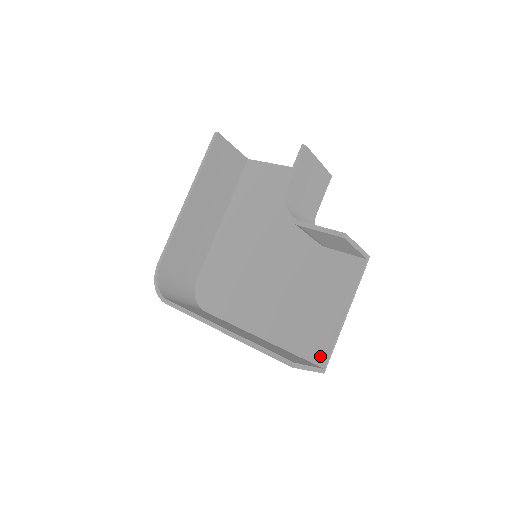
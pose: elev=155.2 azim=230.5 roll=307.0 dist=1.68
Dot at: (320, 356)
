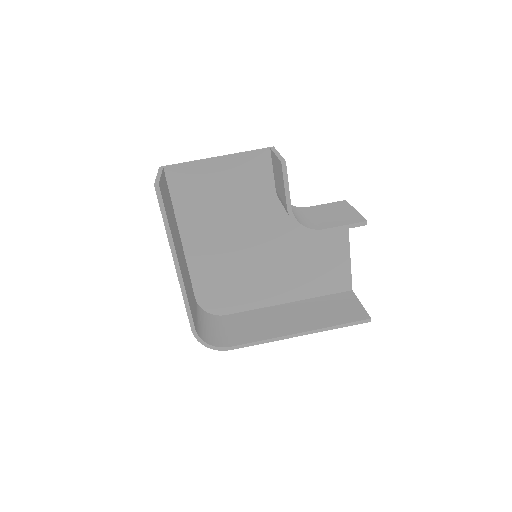
Dot at: (345, 285)
